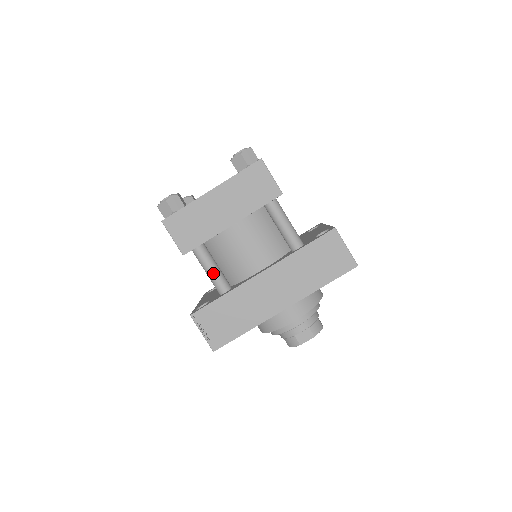
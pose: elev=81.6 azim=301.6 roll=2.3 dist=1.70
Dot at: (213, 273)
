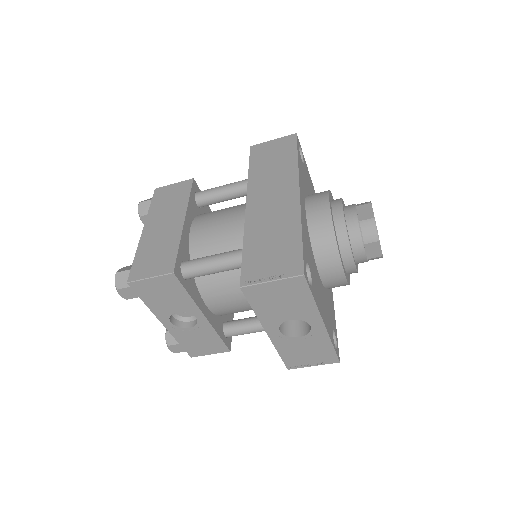
Dot at: (217, 257)
